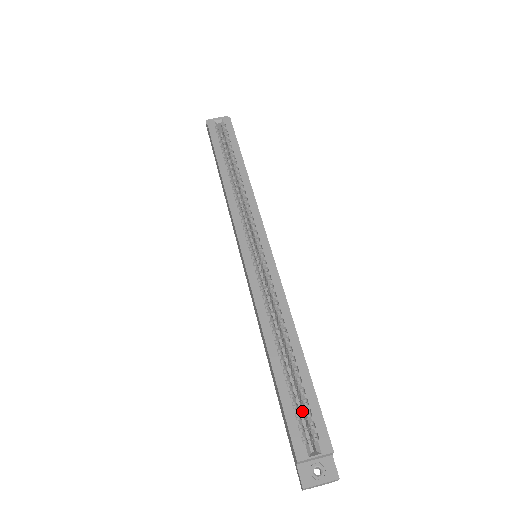
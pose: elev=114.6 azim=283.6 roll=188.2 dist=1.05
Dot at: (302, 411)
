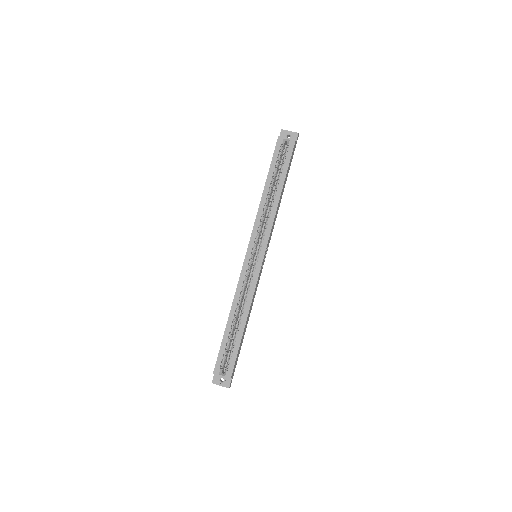
Dot at: occluded
